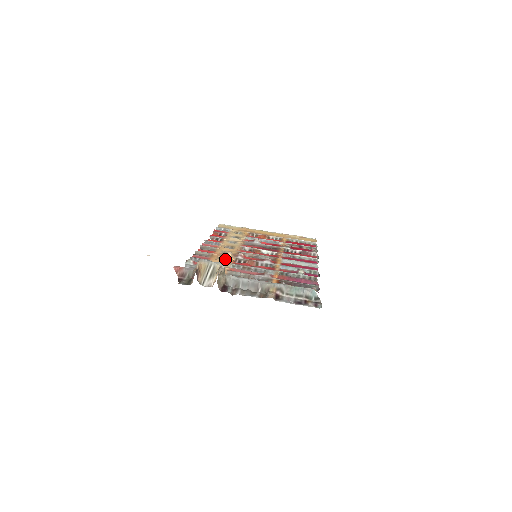
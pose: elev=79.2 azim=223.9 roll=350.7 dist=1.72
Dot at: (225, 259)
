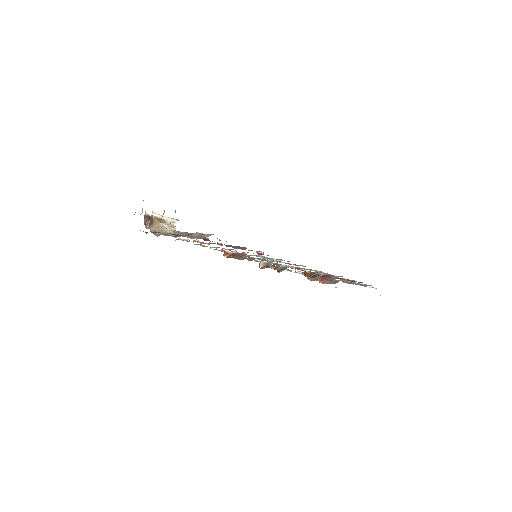
Dot at: occluded
